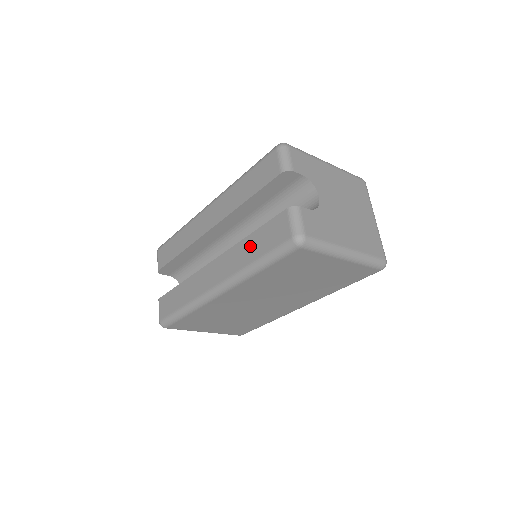
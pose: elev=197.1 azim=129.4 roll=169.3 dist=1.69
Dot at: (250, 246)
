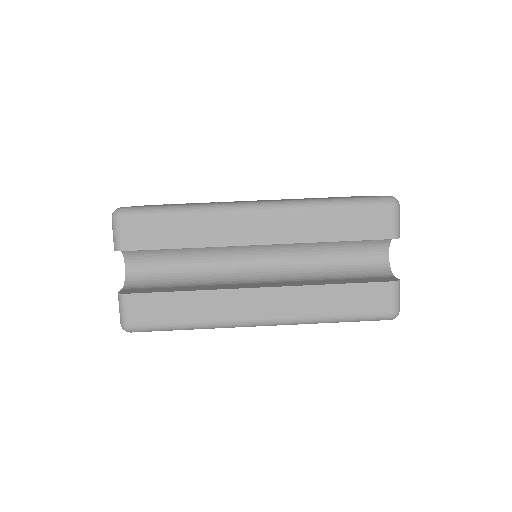
Dot at: (333, 298)
